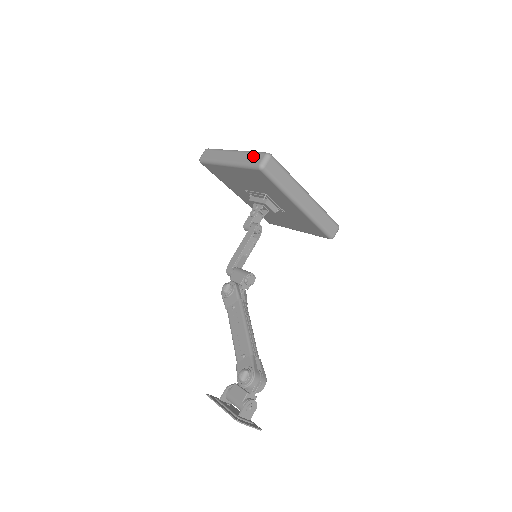
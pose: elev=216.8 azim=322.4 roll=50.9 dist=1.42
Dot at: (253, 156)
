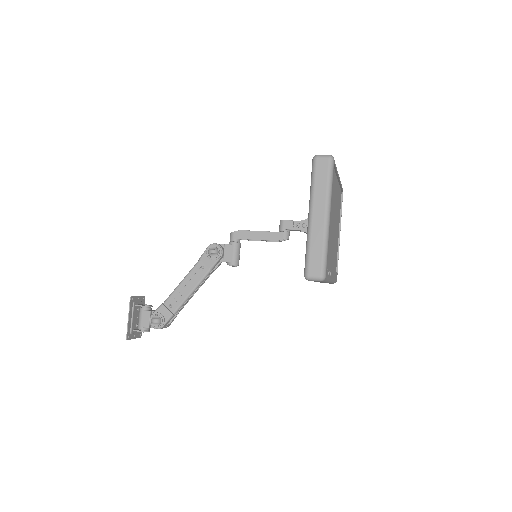
Dot at: (318, 259)
